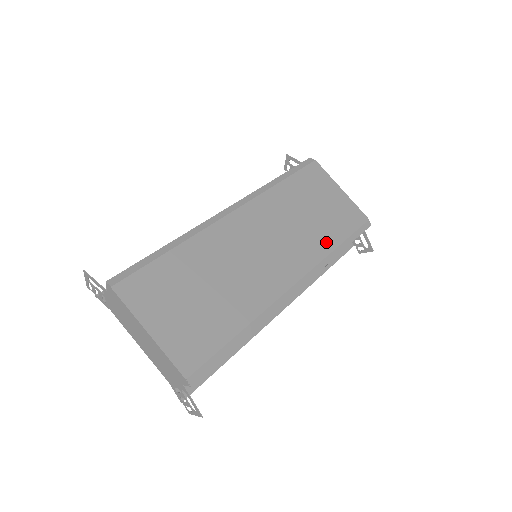
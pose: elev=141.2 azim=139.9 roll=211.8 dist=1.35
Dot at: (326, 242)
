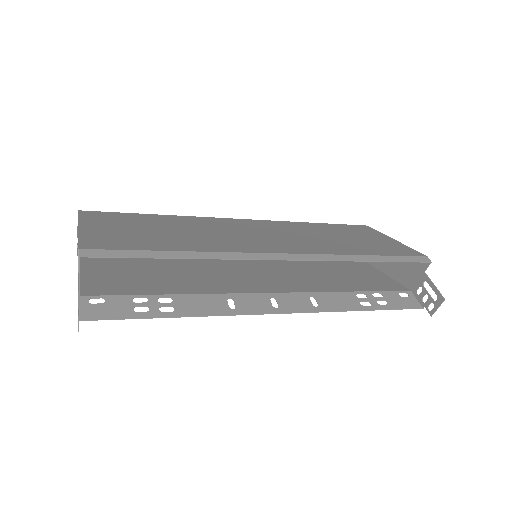
Dot at: (348, 250)
